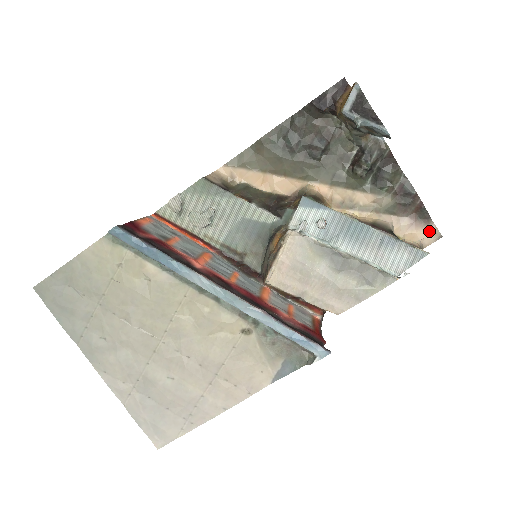
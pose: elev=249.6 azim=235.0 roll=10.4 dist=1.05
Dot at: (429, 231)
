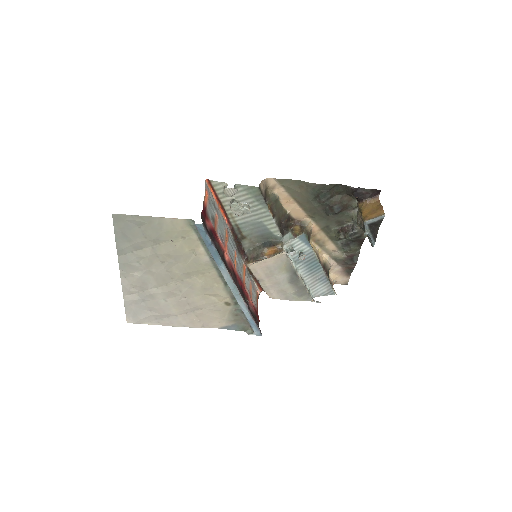
Dot at: (344, 279)
